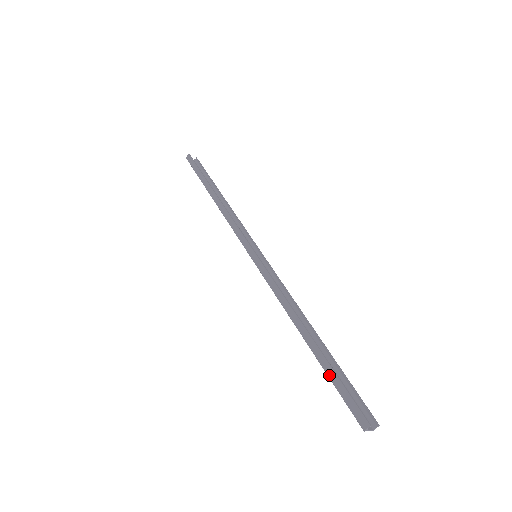
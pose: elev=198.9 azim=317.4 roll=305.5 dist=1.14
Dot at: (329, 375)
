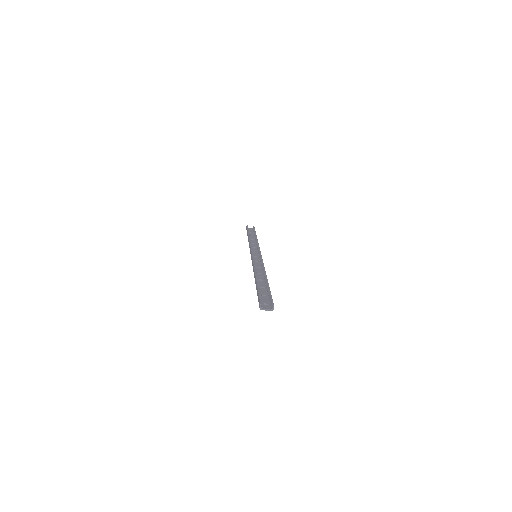
Dot at: (257, 292)
